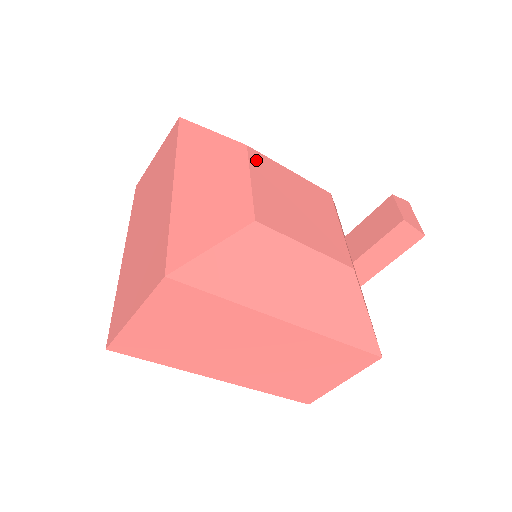
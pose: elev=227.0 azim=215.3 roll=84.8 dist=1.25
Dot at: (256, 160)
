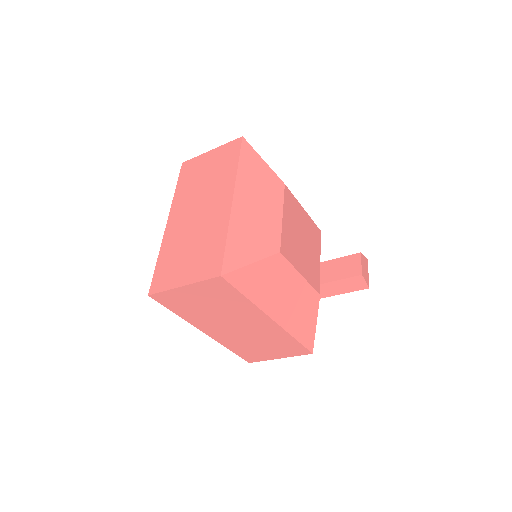
Dot at: (288, 198)
